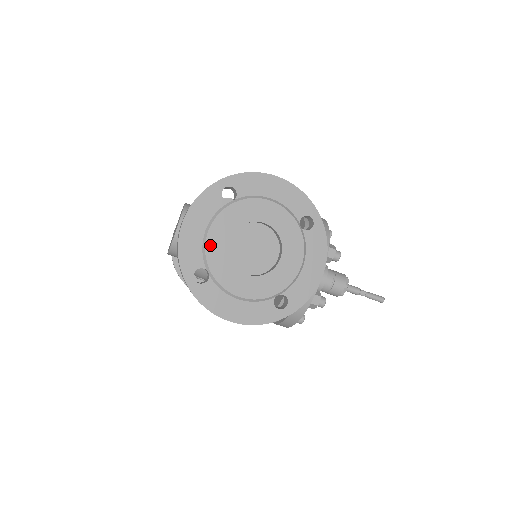
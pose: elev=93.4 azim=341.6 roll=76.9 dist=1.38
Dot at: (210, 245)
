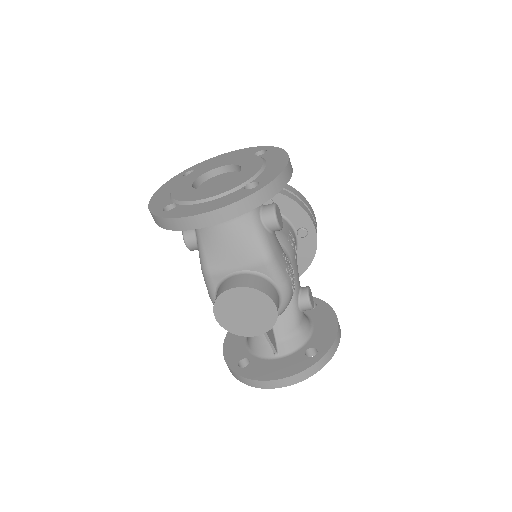
Dot at: occluded
